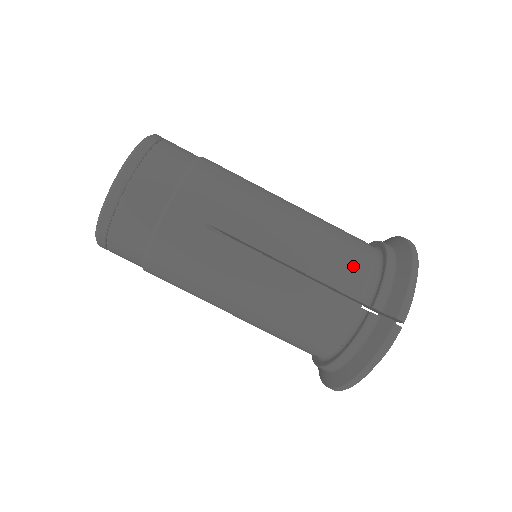
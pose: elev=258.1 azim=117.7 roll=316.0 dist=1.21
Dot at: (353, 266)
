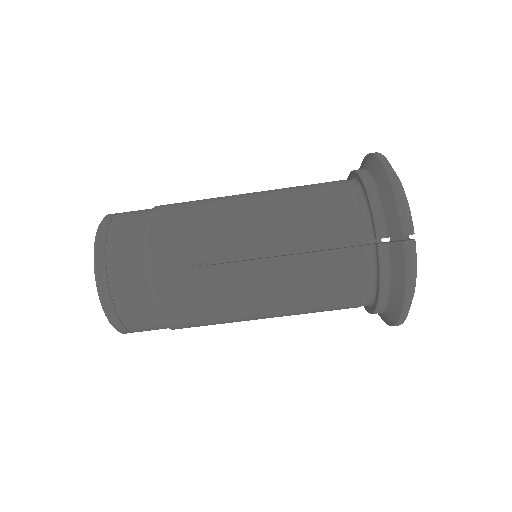
Dot at: (337, 213)
